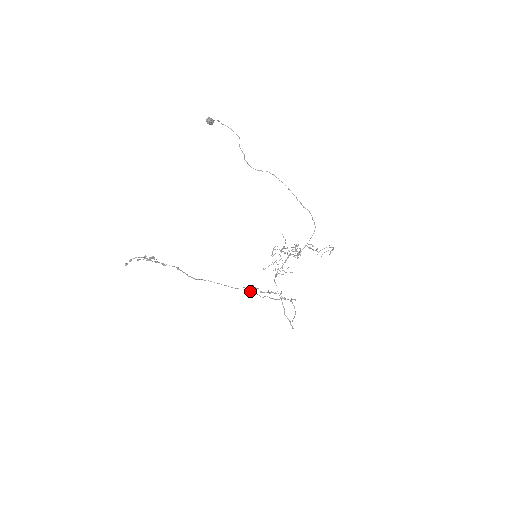
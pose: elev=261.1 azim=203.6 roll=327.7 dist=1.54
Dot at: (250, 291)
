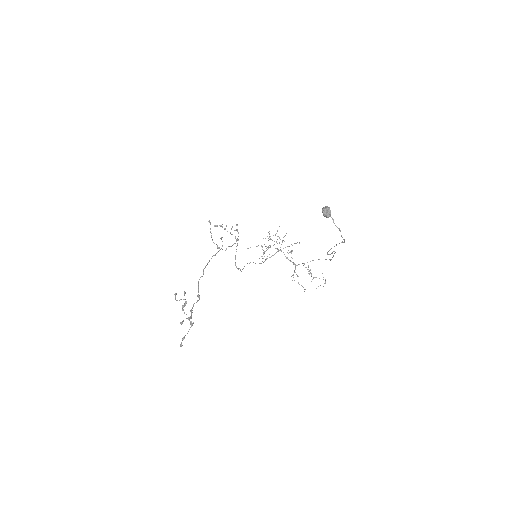
Dot at: occluded
